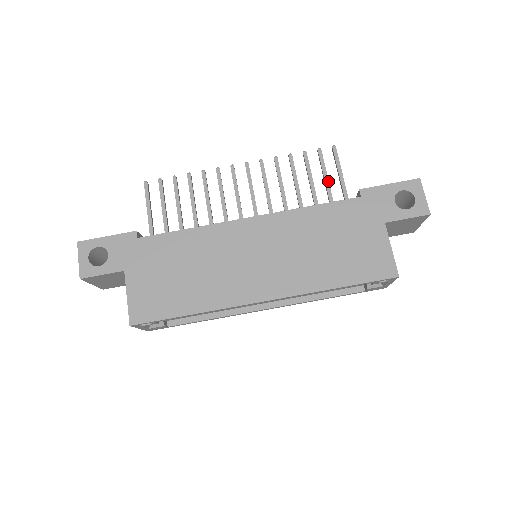
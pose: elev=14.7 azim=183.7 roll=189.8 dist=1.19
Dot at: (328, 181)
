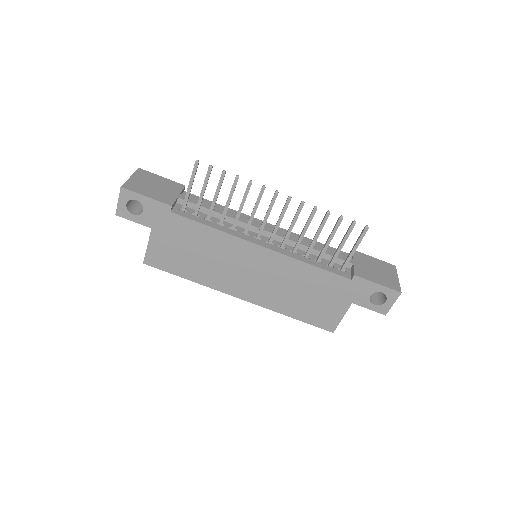
Dot at: occluded
